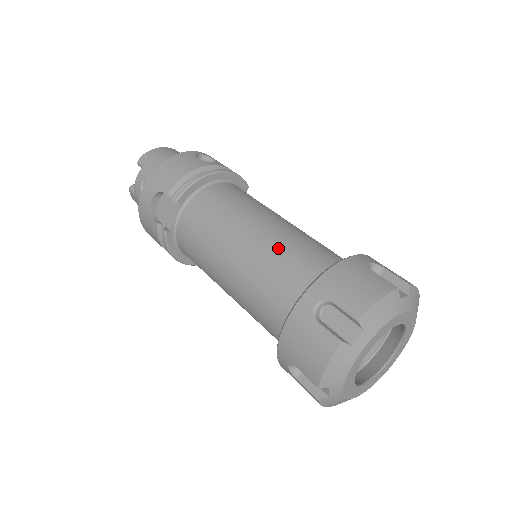
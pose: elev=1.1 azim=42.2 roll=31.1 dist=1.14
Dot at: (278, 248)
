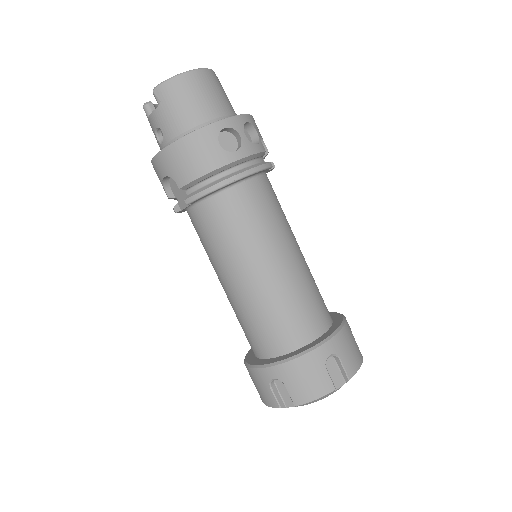
Dot at: (266, 305)
